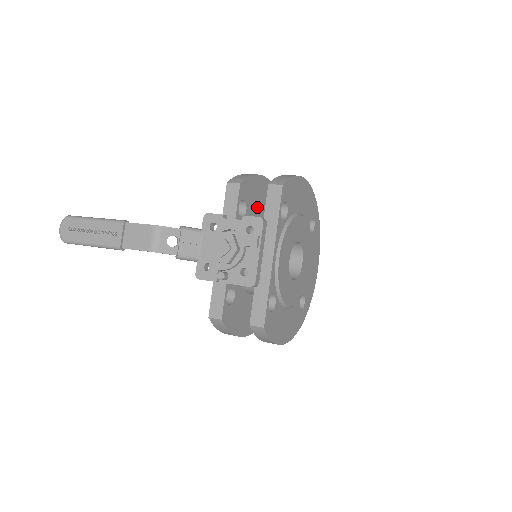
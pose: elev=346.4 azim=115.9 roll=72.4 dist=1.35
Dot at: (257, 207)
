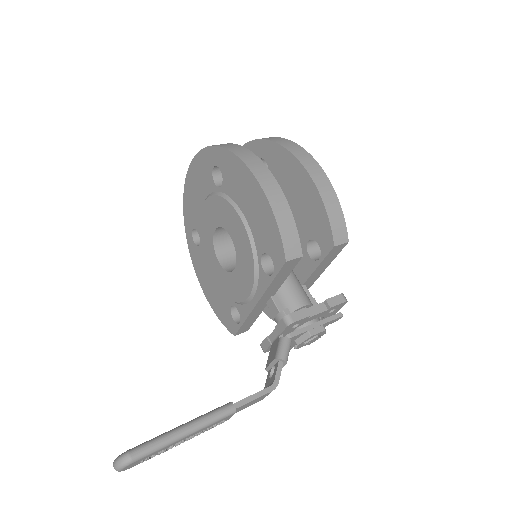
Dot at: occluded
